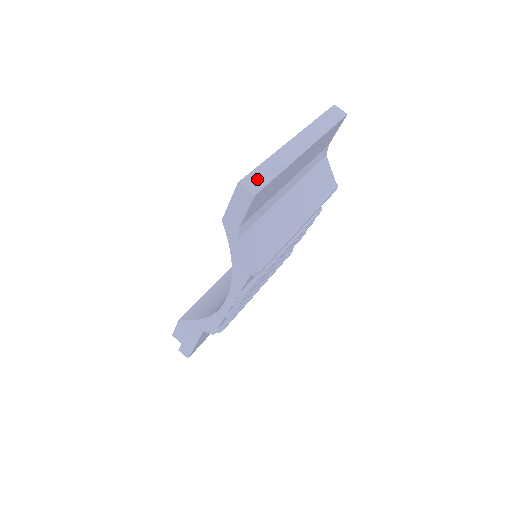
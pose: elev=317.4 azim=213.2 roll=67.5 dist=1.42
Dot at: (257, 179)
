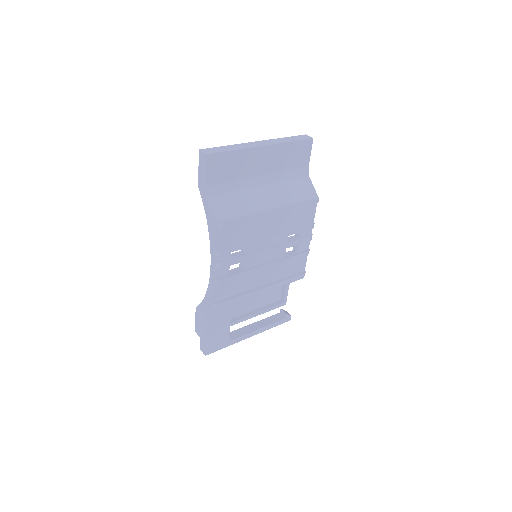
Dot at: (213, 150)
